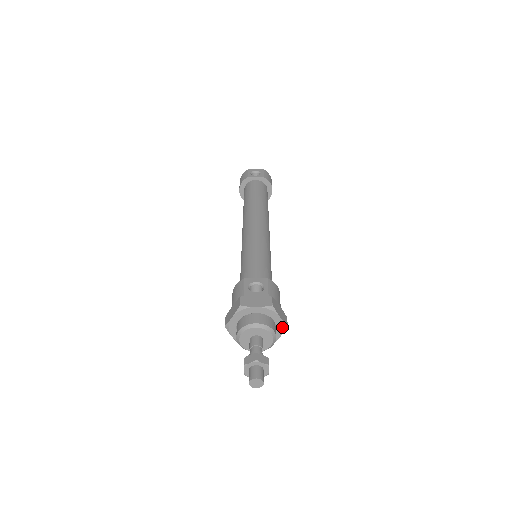
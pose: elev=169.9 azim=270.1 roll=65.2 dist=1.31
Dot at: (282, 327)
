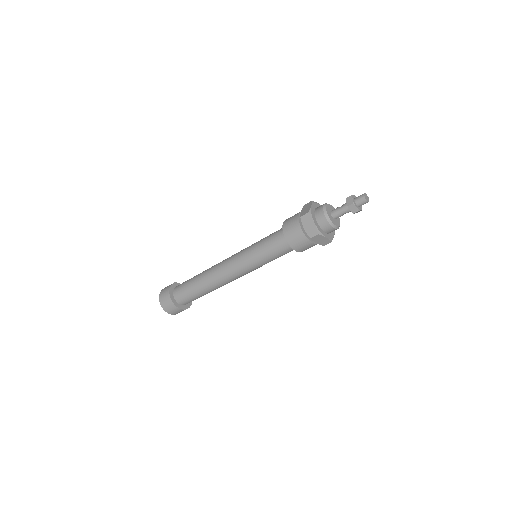
Dot at: occluded
